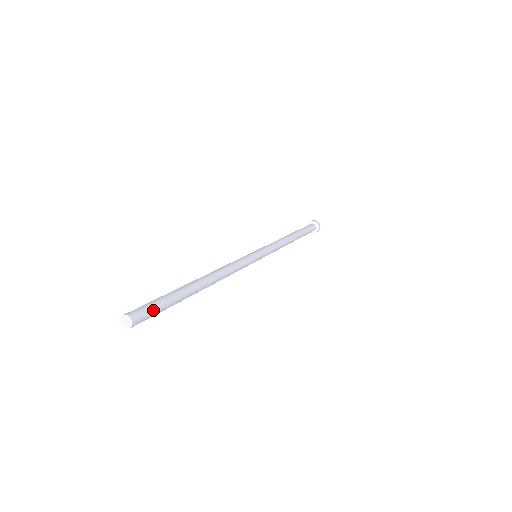
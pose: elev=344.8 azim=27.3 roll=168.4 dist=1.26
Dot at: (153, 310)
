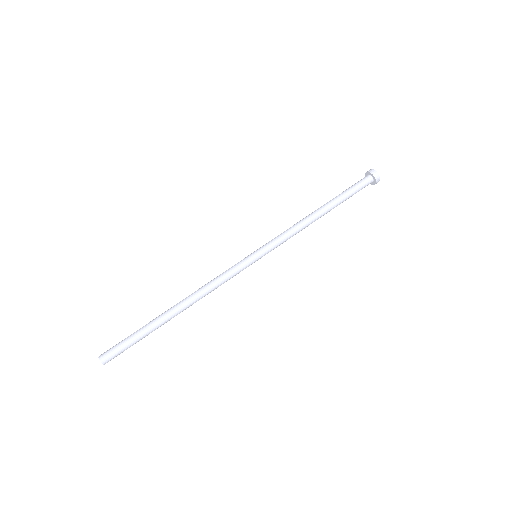
Dot at: occluded
